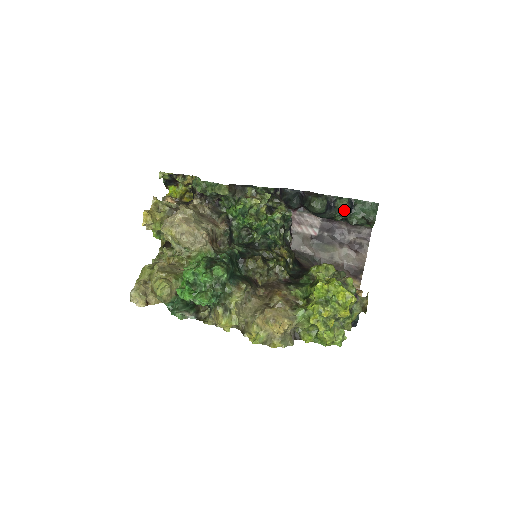
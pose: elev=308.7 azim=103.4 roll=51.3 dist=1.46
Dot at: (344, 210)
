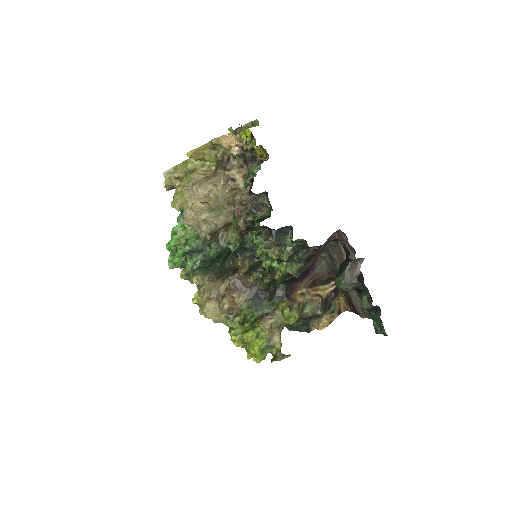
Dot at: (361, 305)
